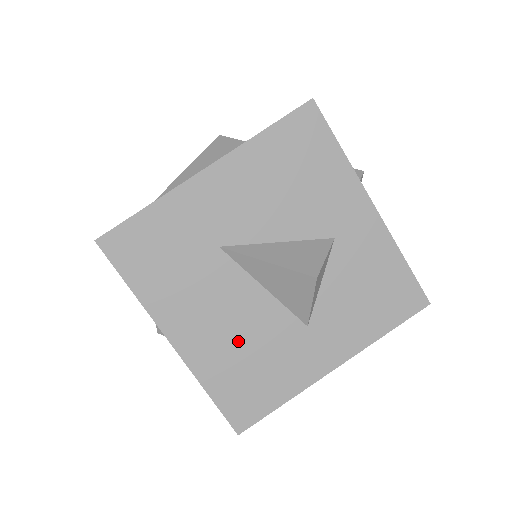
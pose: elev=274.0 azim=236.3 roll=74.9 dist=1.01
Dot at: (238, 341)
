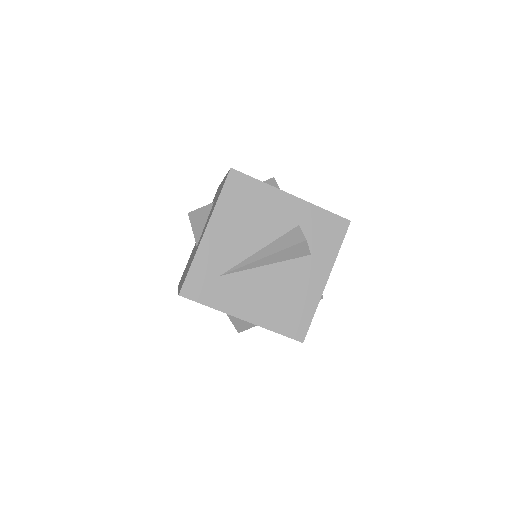
Dot at: occluded
